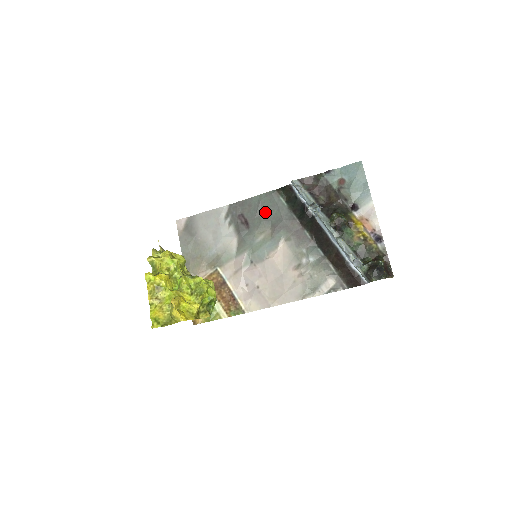
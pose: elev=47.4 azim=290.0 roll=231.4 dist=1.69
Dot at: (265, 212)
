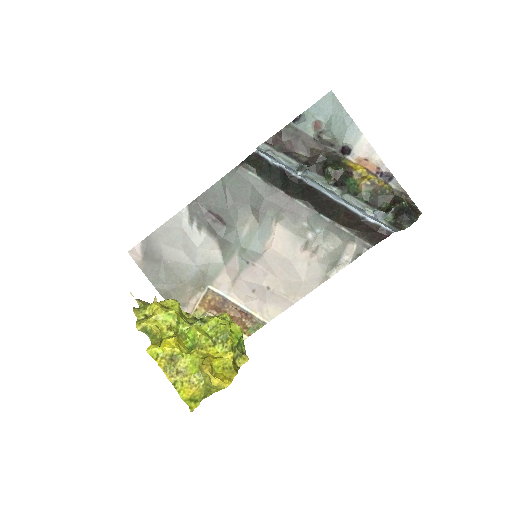
Dot at: (237, 197)
